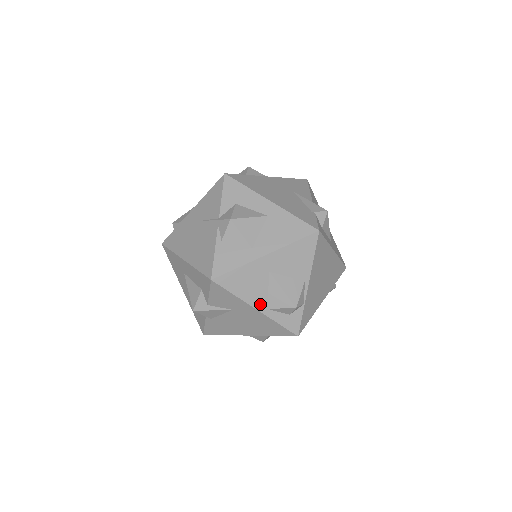
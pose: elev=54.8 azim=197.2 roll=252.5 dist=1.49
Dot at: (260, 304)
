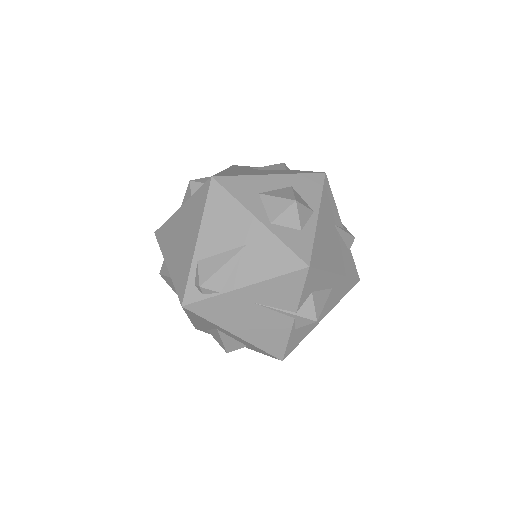
Dot at: occluded
